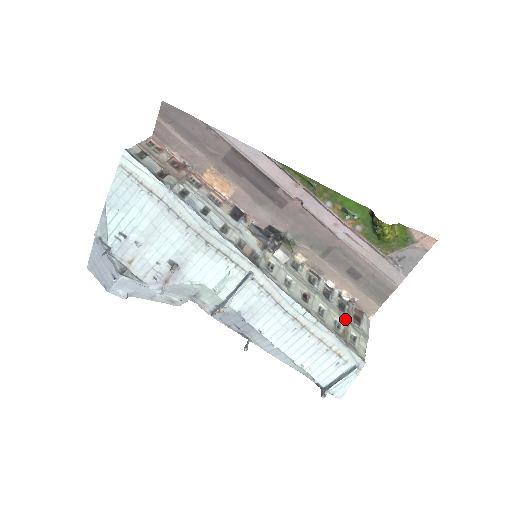
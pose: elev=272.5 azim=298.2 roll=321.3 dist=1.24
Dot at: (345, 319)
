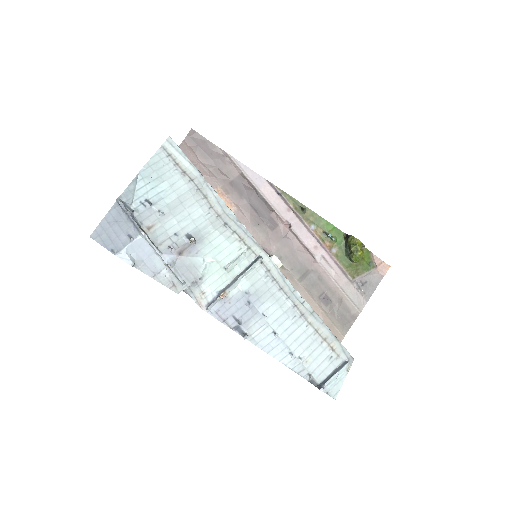
Dot at: occluded
